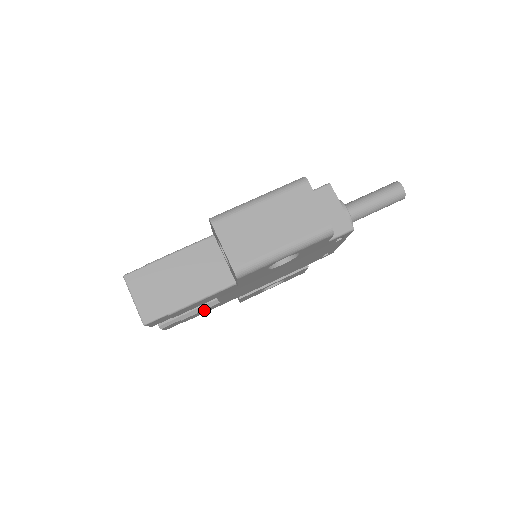
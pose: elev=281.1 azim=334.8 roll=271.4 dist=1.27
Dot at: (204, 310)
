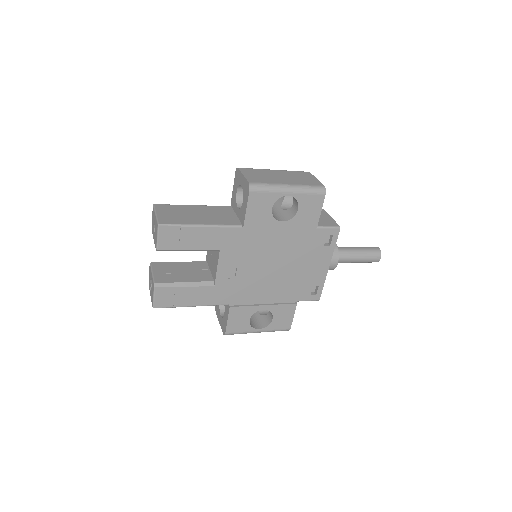
Dot at: (198, 290)
